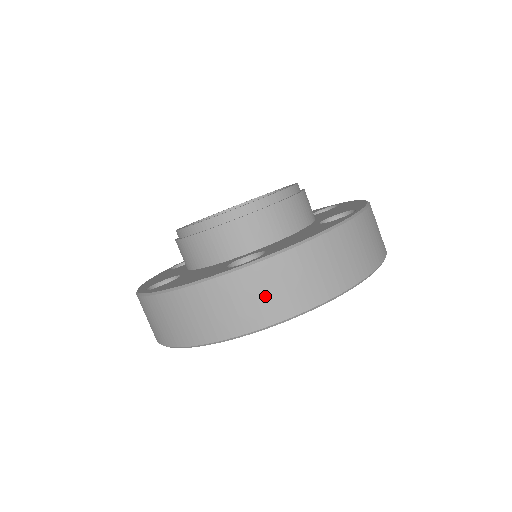
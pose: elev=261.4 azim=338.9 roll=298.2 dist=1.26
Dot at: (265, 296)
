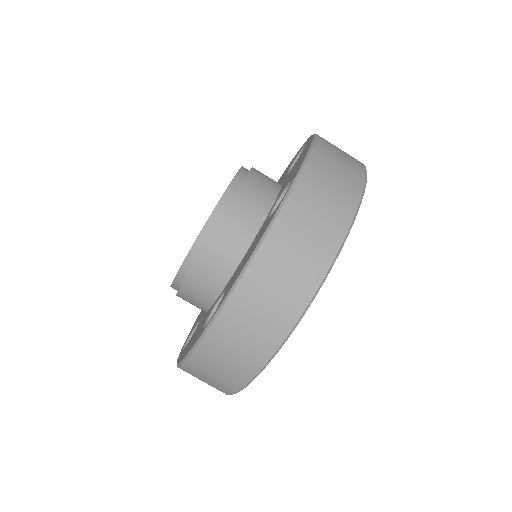
Dot at: (329, 197)
